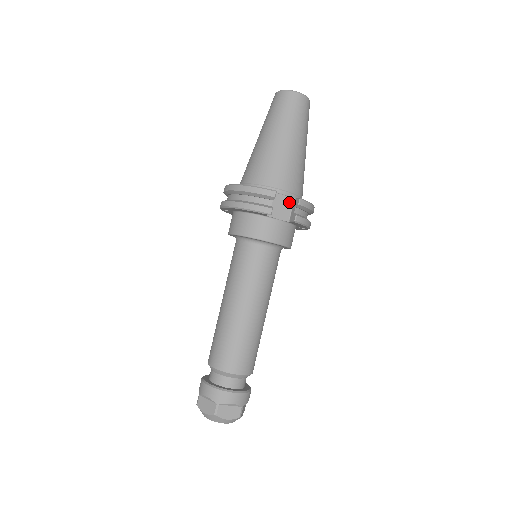
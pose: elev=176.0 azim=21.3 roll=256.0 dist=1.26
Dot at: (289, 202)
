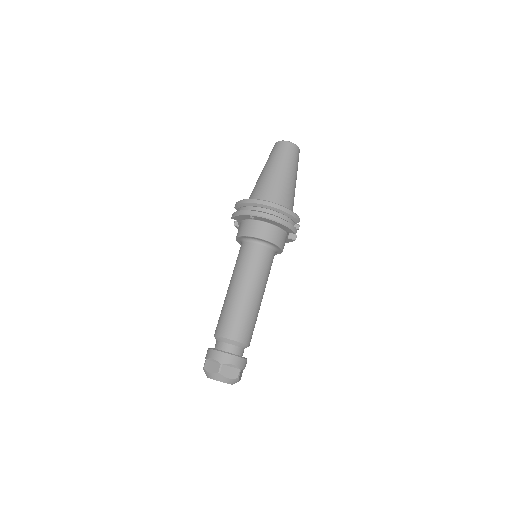
Dot at: occluded
